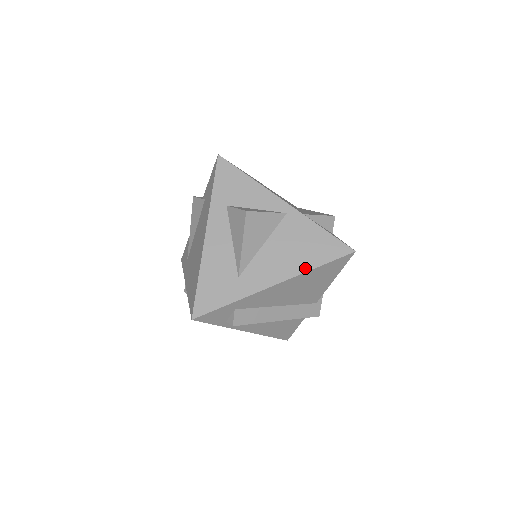
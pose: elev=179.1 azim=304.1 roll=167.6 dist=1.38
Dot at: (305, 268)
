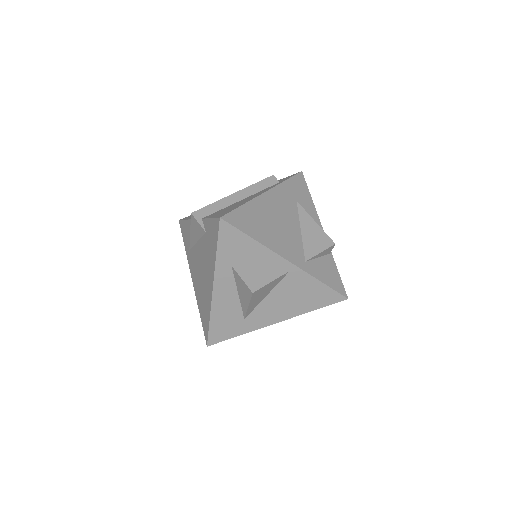
Dot at: (302, 312)
